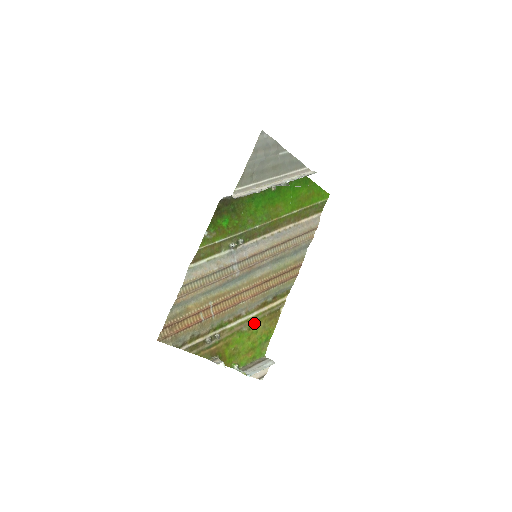
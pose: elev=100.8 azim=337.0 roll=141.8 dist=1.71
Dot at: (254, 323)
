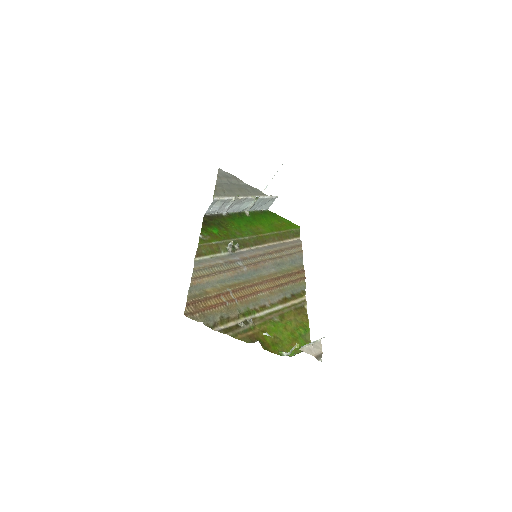
Dot at: (283, 315)
